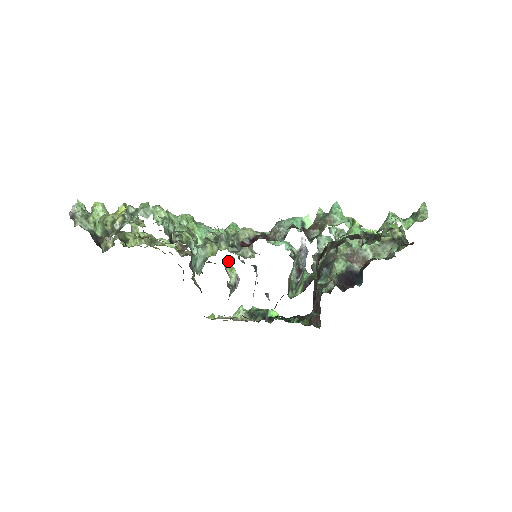
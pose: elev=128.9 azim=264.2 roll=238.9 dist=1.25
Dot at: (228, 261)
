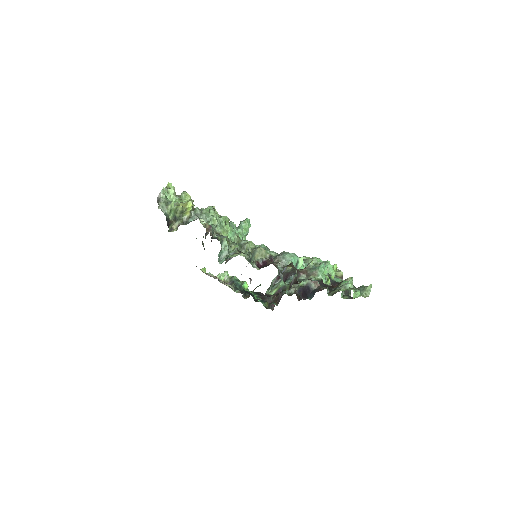
Dot at: occluded
